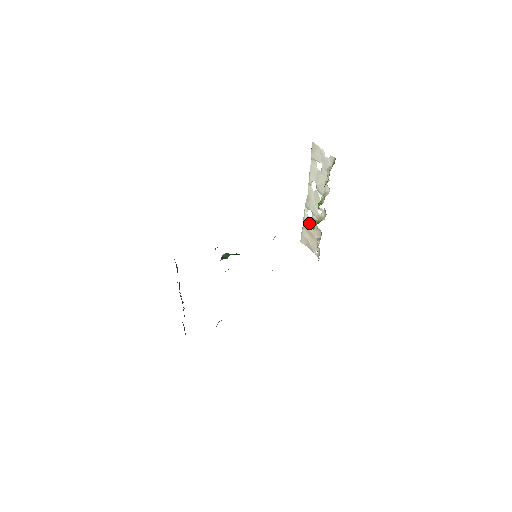
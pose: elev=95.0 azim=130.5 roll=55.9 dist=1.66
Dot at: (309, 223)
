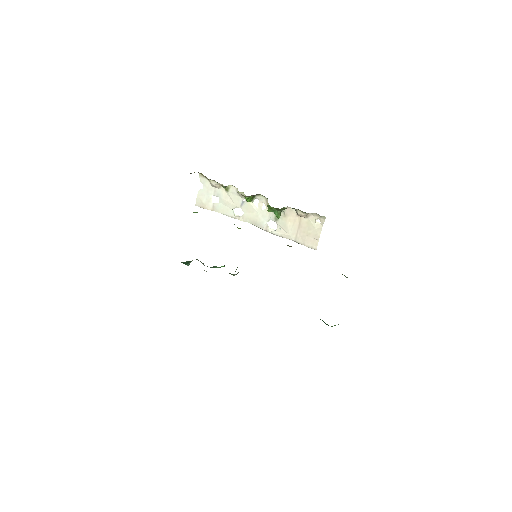
Dot at: (283, 228)
